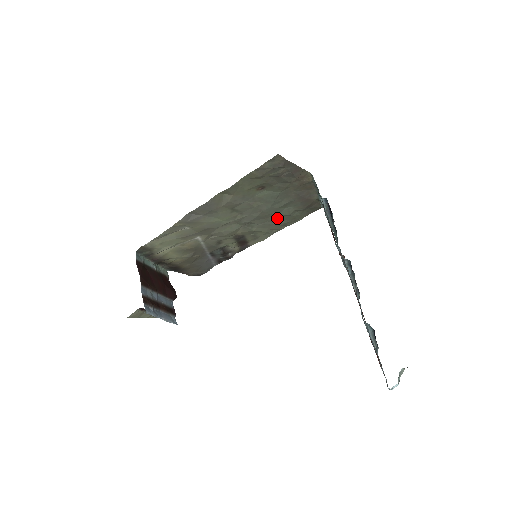
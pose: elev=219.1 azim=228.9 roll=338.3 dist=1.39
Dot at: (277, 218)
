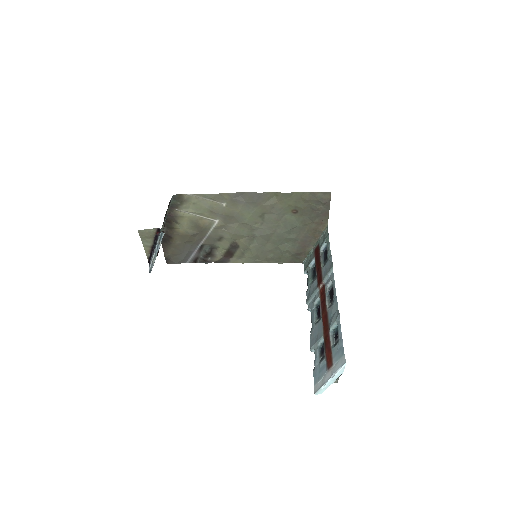
Dot at: (273, 248)
